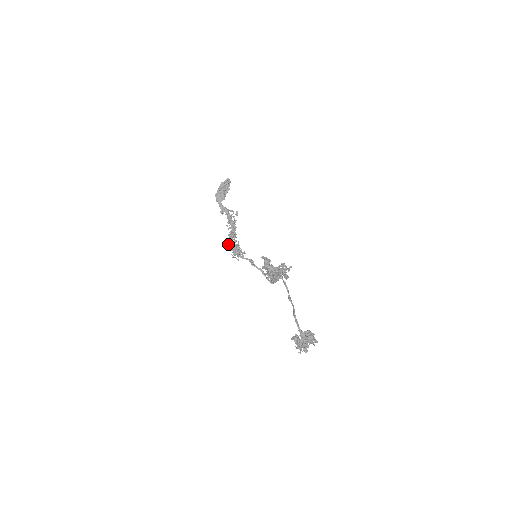
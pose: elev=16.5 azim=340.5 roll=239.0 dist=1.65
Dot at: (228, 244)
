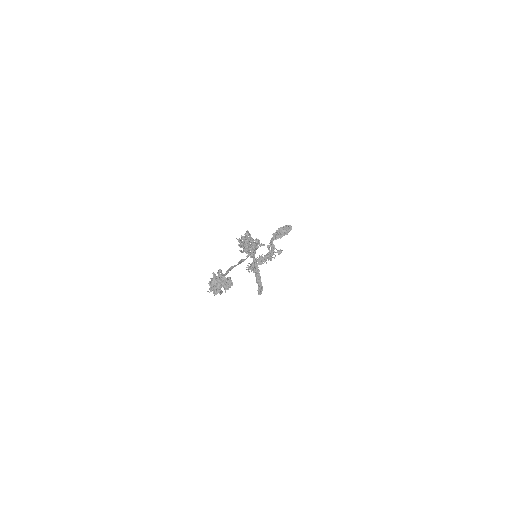
Dot at: occluded
